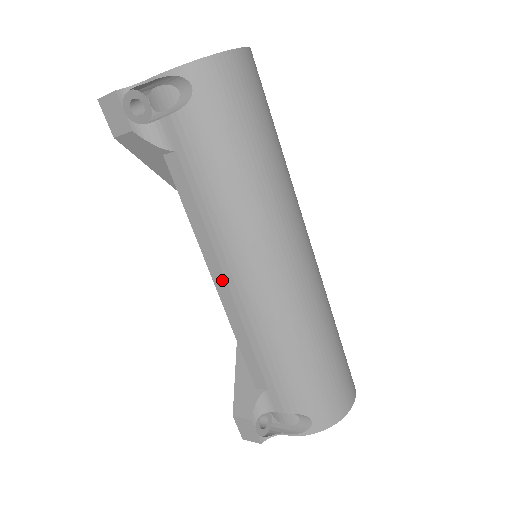
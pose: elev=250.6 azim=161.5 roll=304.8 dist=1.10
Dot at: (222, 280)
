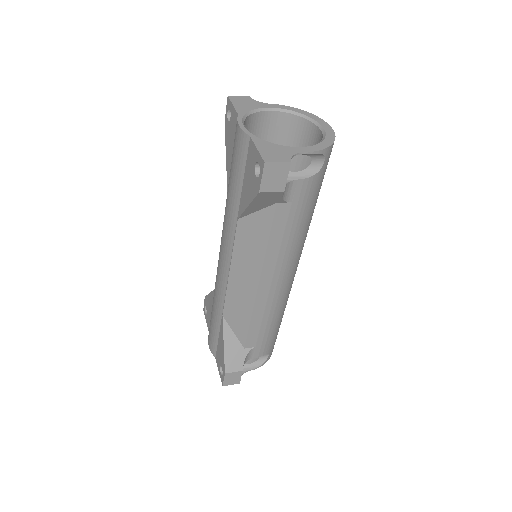
Dot at: (268, 284)
